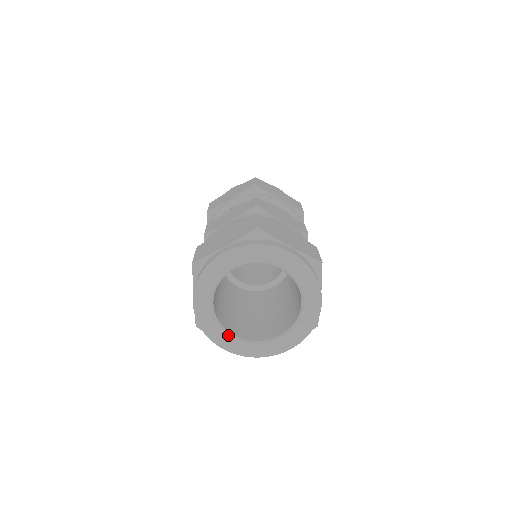
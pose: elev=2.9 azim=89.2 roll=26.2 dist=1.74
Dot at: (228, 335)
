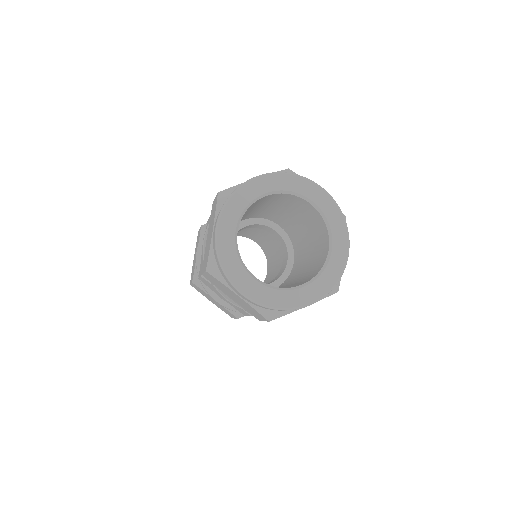
Dot at: (248, 273)
